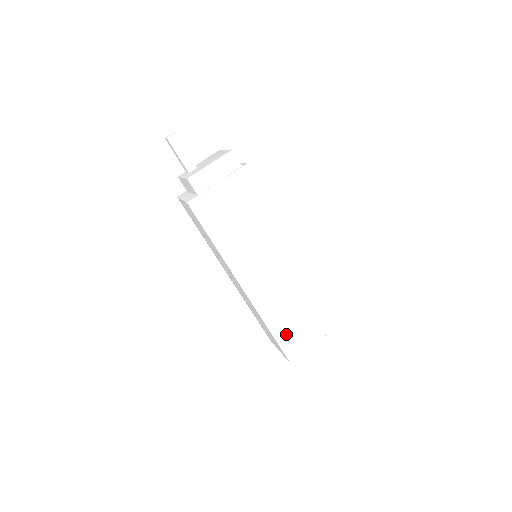
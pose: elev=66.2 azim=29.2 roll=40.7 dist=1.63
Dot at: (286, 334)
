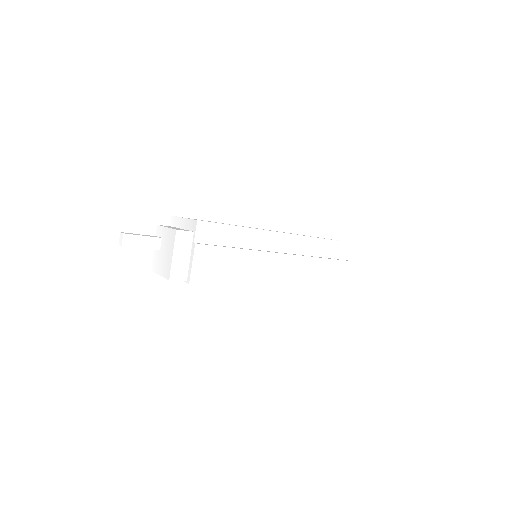
Dot at: occluded
